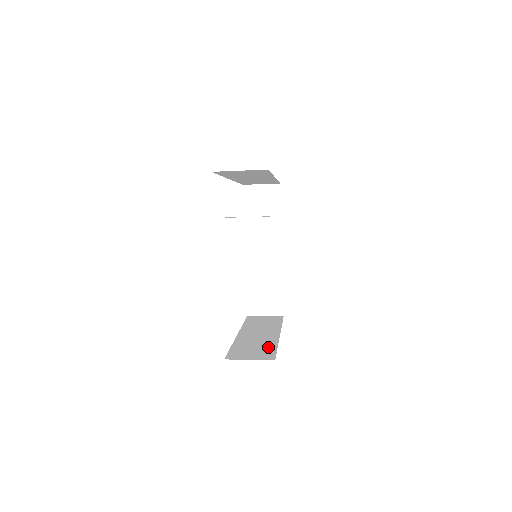
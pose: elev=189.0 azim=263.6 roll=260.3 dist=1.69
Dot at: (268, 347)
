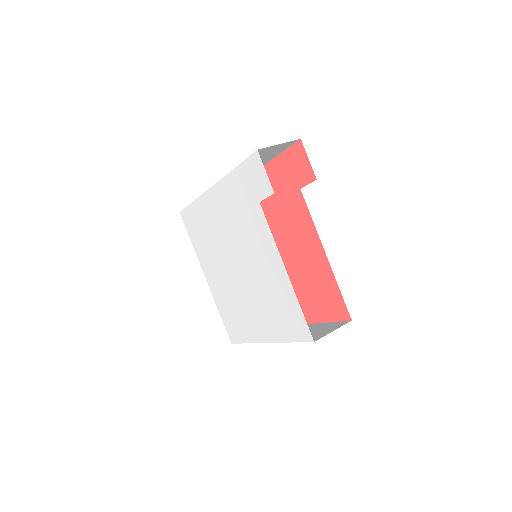
Dot at: (320, 326)
